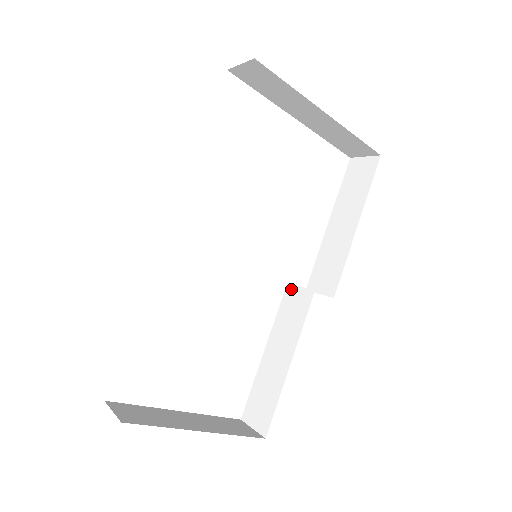
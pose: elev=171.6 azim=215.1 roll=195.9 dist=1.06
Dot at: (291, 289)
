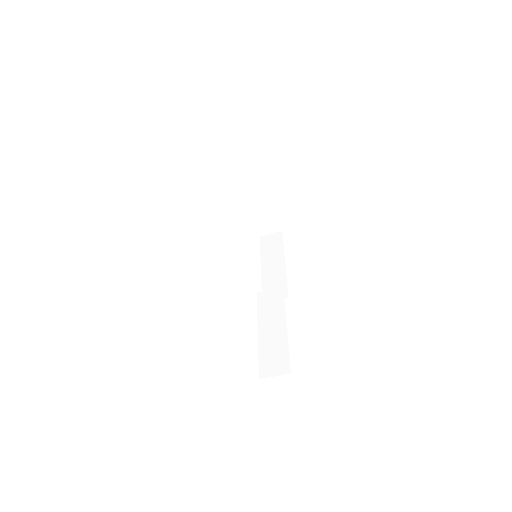
Dot at: (262, 294)
